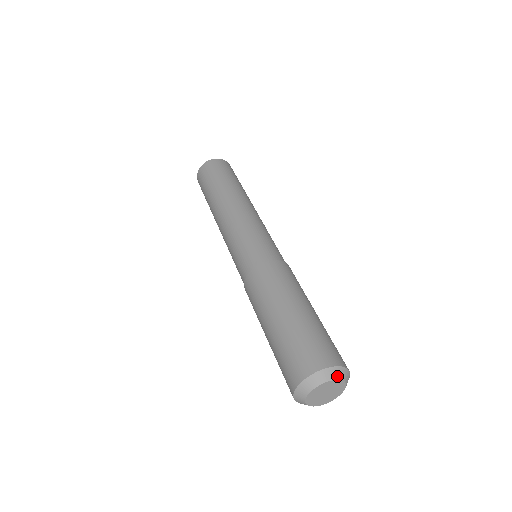
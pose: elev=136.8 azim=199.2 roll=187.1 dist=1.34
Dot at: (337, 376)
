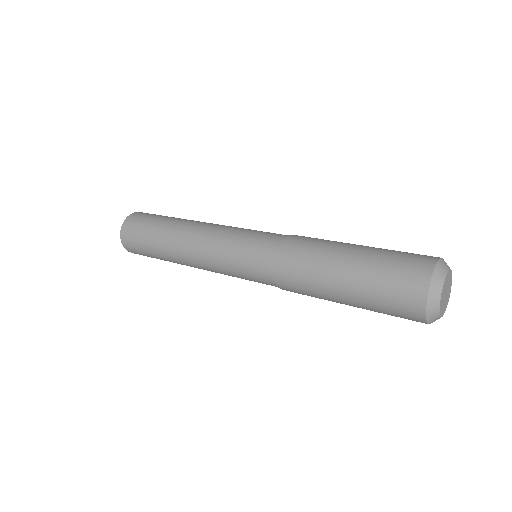
Dot at: occluded
